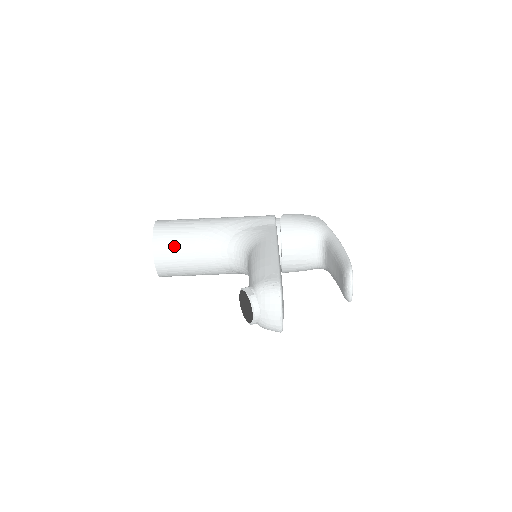
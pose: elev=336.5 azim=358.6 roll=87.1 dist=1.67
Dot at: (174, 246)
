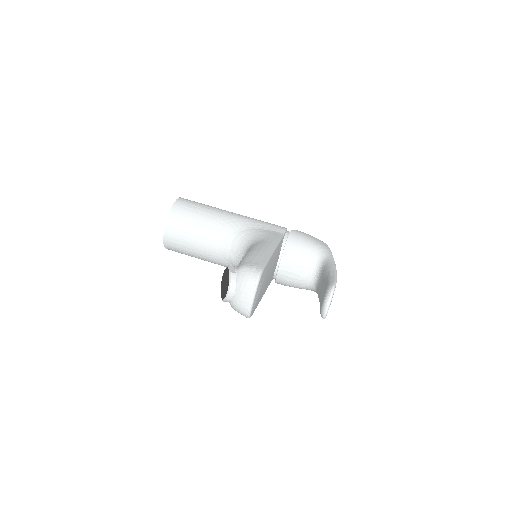
Dot at: (187, 222)
